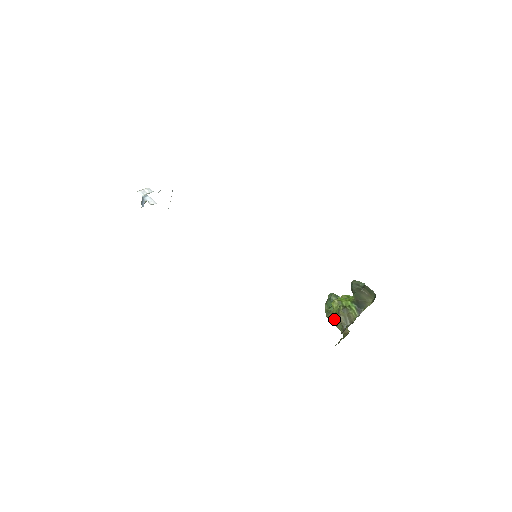
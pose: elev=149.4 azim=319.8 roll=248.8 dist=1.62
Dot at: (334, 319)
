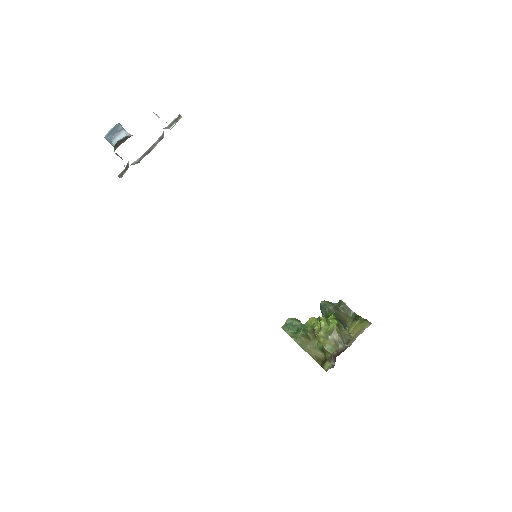
Dot at: (307, 344)
